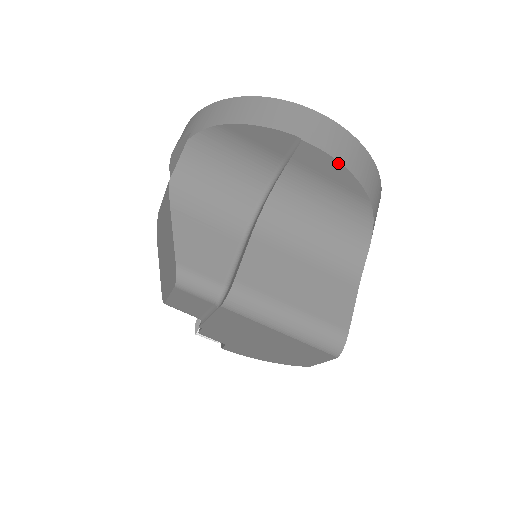
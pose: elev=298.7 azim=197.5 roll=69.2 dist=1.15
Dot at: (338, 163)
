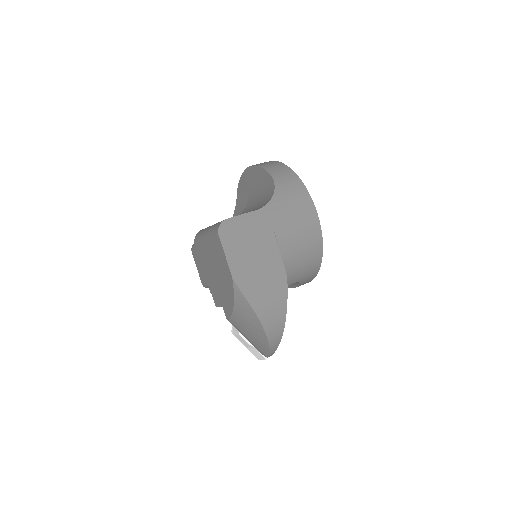
Dot at: (253, 167)
